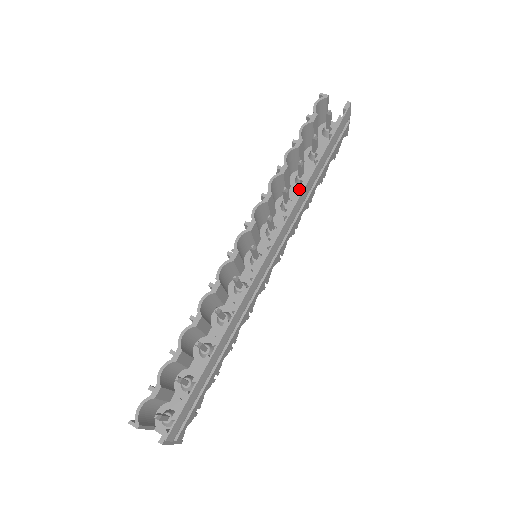
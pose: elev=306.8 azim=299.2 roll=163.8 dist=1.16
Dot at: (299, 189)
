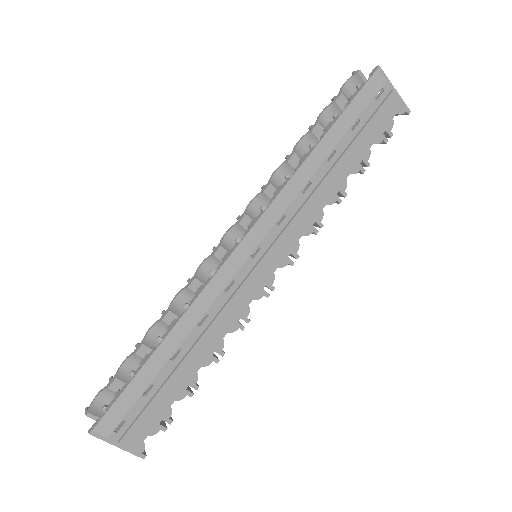
Dot at: (296, 172)
